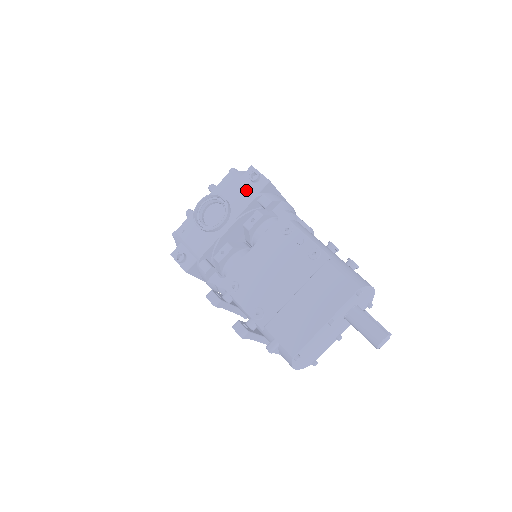
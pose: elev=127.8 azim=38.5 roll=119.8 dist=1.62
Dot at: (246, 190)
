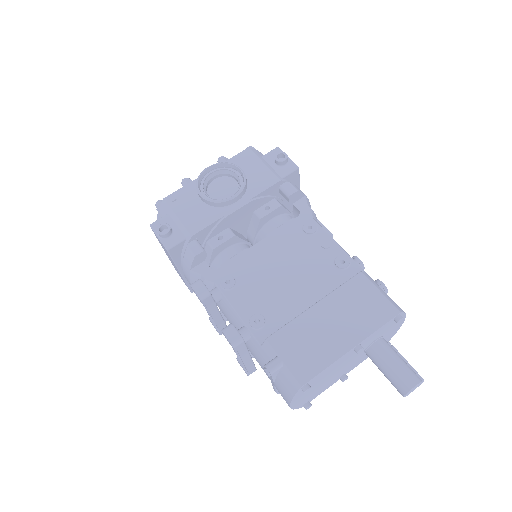
Dot at: (268, 170)
